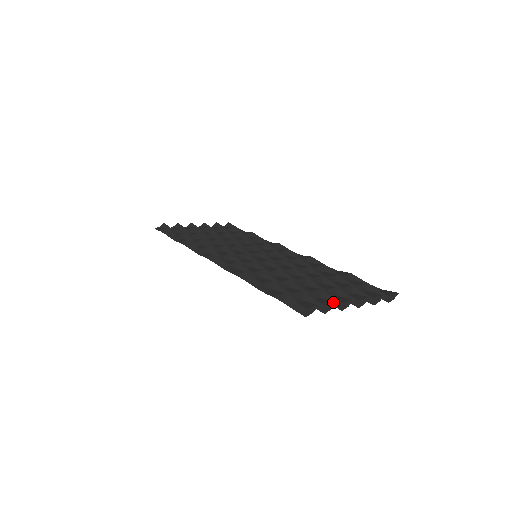
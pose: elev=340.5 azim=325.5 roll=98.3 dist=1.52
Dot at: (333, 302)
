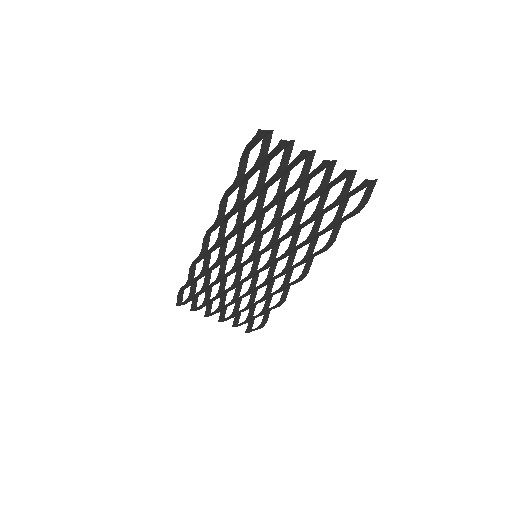
Dot at: (292, 143)
